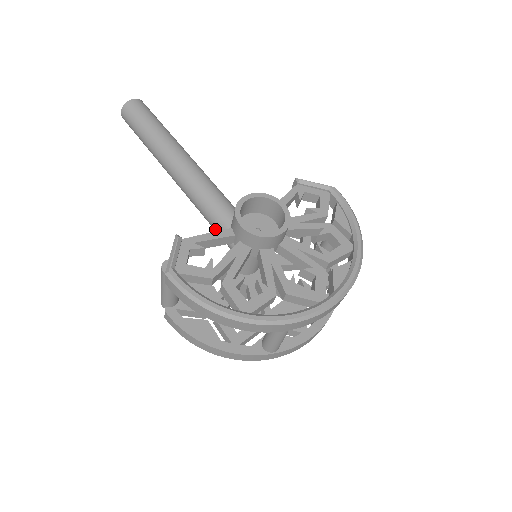
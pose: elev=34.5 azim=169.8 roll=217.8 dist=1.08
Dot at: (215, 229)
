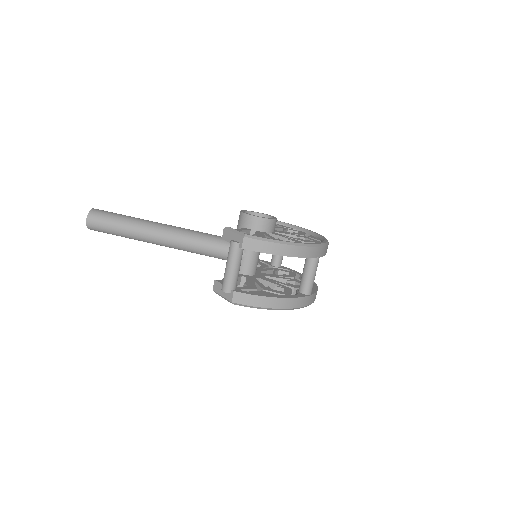
Dot at: (219, 251)
